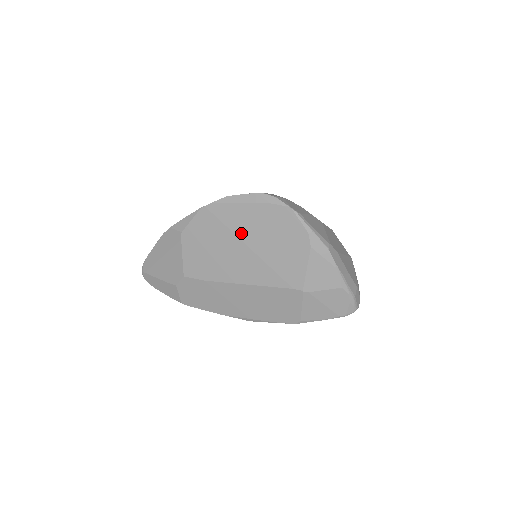
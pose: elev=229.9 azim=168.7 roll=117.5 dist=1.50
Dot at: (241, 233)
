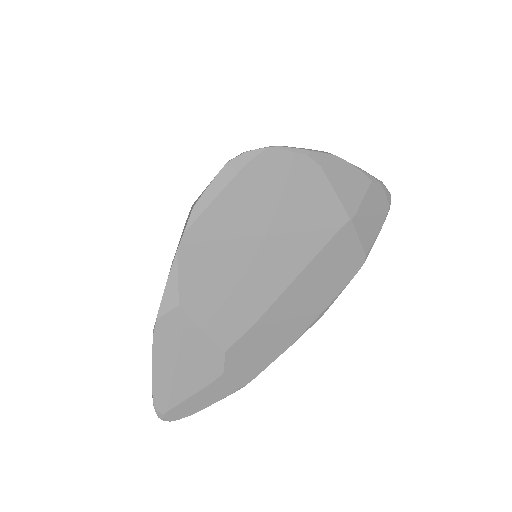
Dot at: (245, 229)
